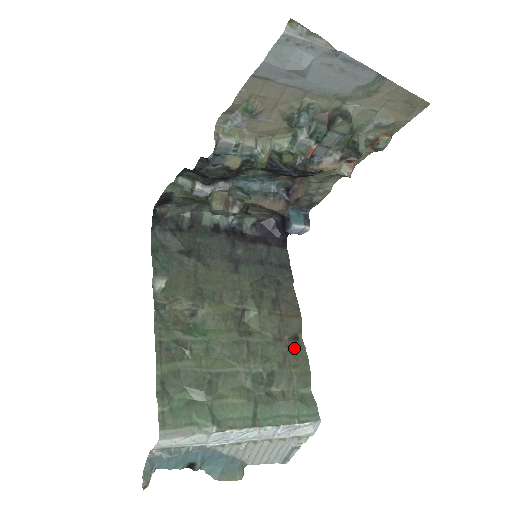
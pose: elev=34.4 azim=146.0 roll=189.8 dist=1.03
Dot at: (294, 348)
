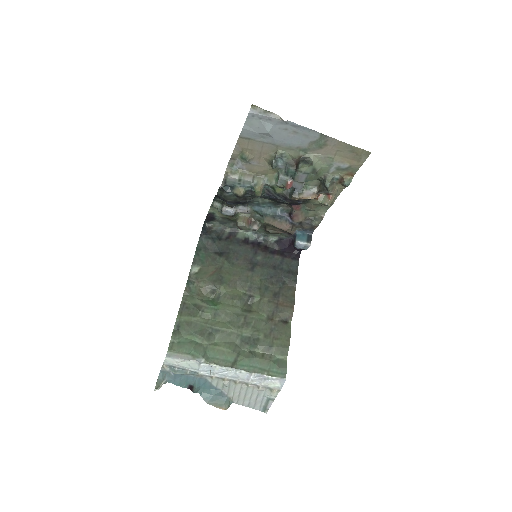
Dot at: (281, 327)
